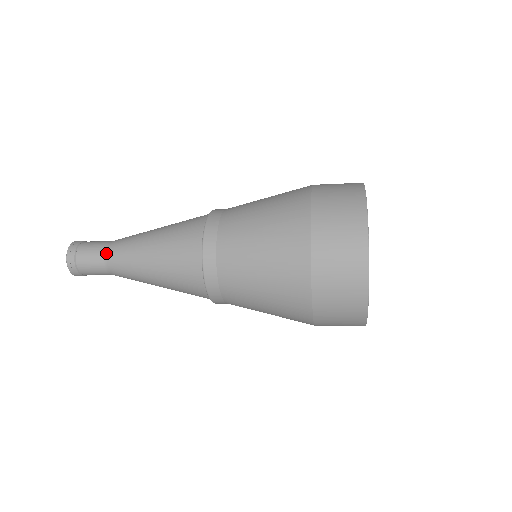
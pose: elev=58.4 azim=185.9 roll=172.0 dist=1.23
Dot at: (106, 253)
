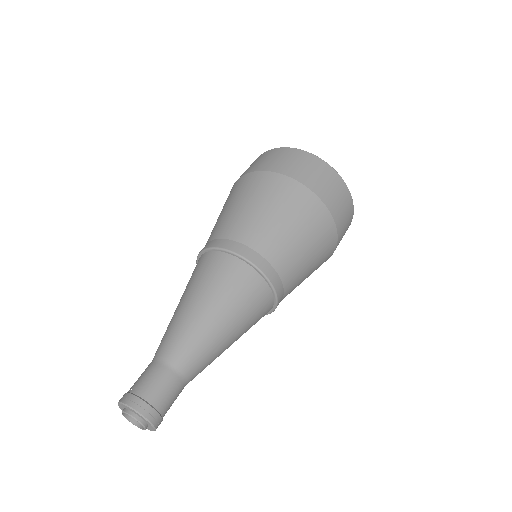
Dot at: occluded
